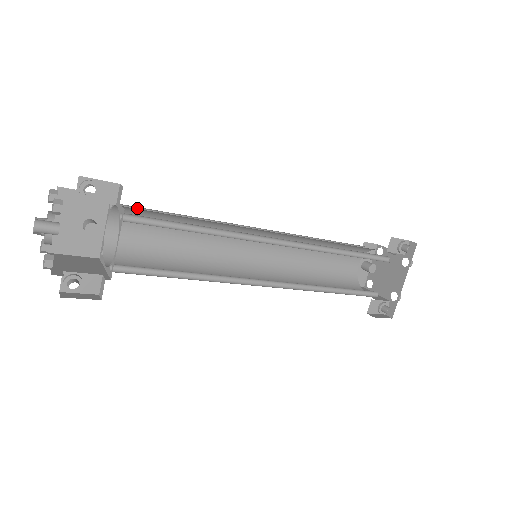
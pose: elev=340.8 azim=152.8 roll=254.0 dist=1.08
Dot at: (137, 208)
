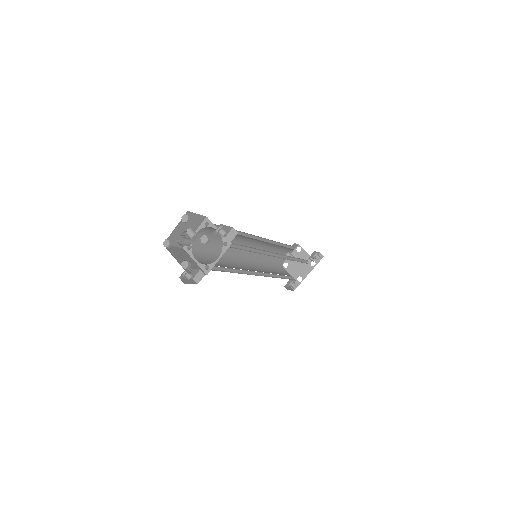
Dot at: (215, 224)
